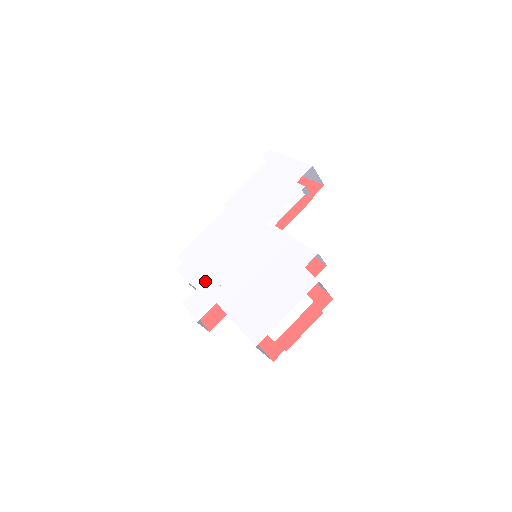
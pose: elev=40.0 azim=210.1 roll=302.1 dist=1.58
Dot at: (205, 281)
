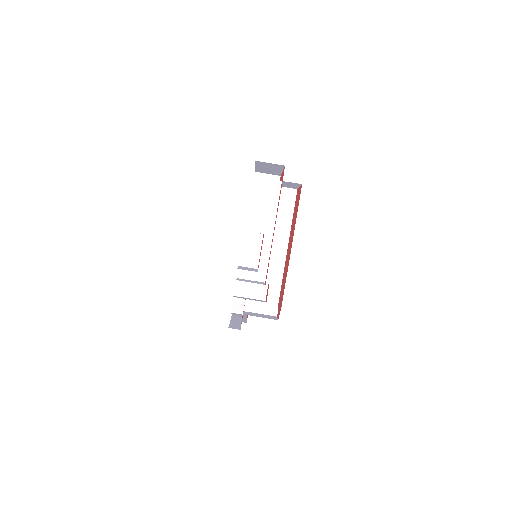
Dot at: occluded
